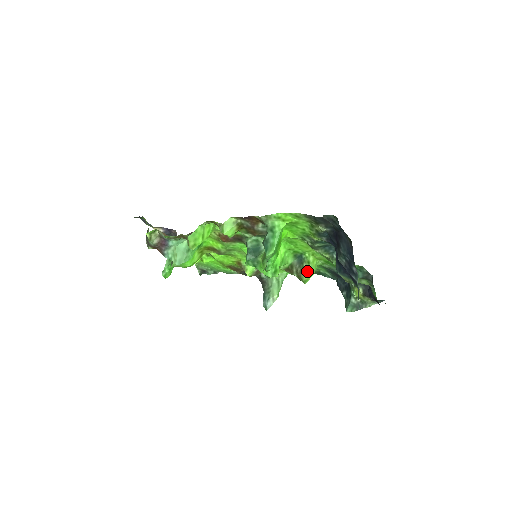
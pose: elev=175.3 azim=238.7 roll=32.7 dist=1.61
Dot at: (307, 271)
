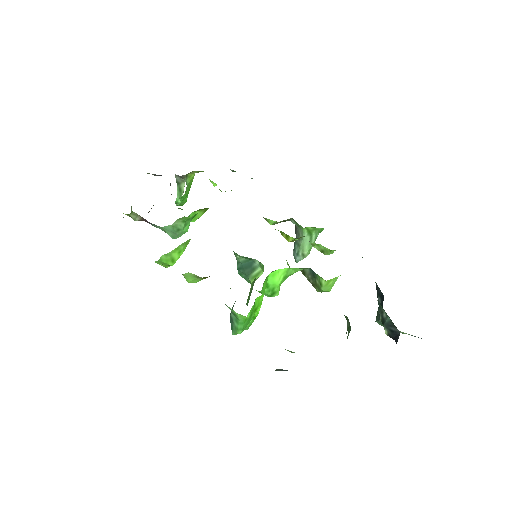
Dot at: (319, 290)
